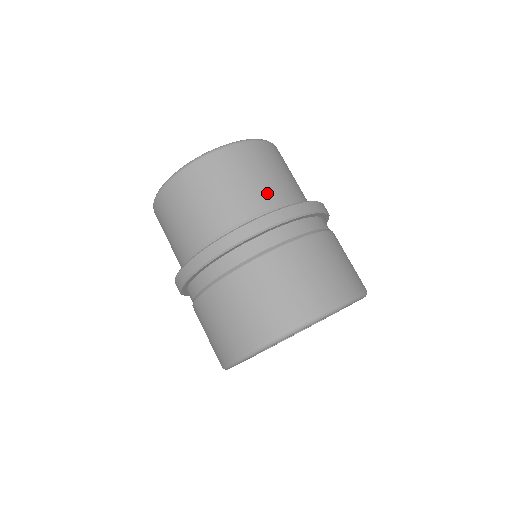
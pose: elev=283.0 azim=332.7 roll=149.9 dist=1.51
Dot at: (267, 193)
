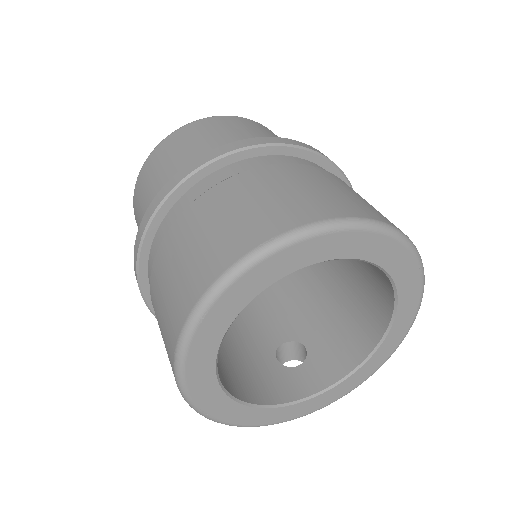
Dot at: occluded
